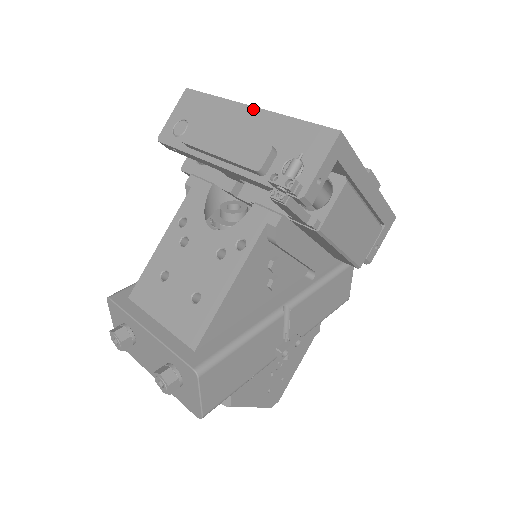
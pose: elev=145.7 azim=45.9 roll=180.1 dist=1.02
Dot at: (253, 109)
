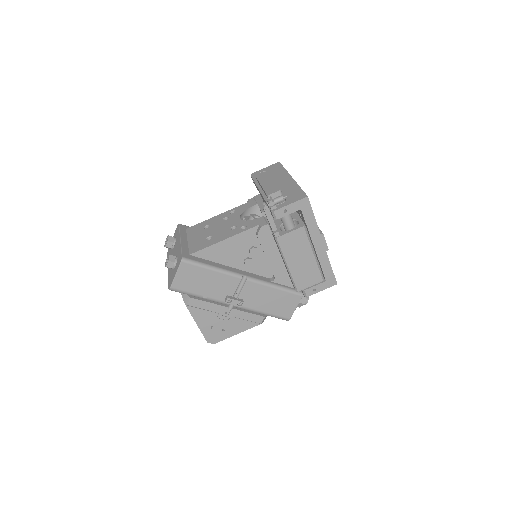
Dot at: (291, 178)
